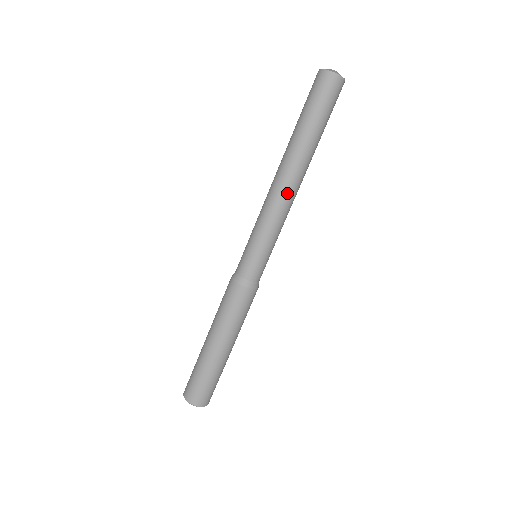
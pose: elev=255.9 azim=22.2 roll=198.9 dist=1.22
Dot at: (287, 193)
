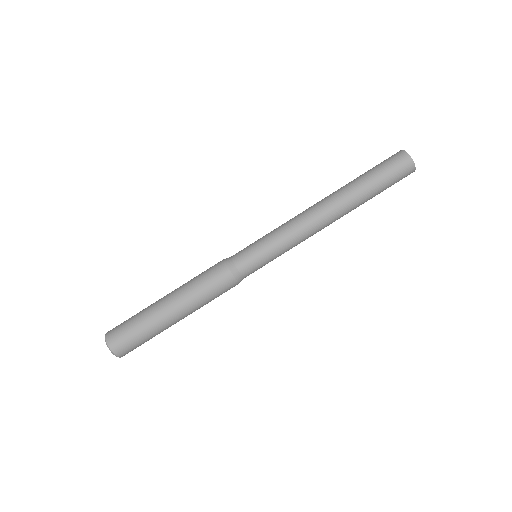
Dot at: (319, 225)
